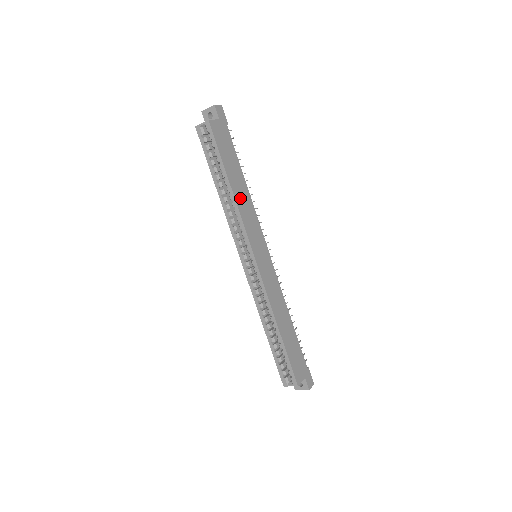
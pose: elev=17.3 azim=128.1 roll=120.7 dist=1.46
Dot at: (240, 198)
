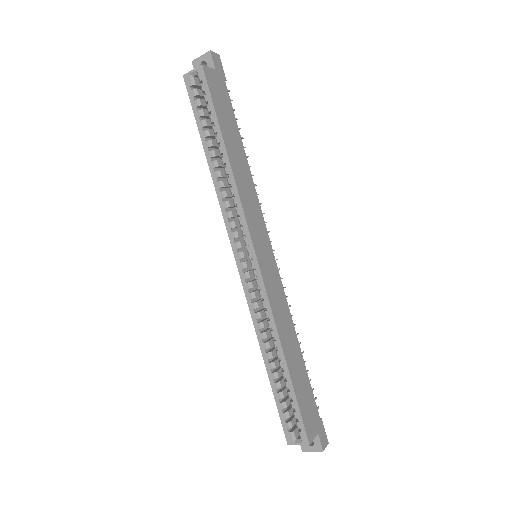
Dot at: (239, 173)
